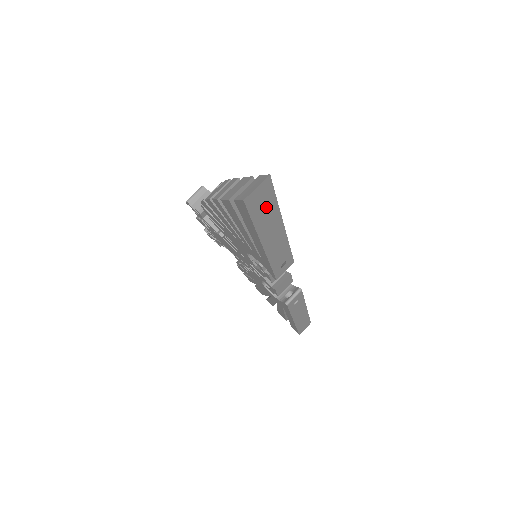
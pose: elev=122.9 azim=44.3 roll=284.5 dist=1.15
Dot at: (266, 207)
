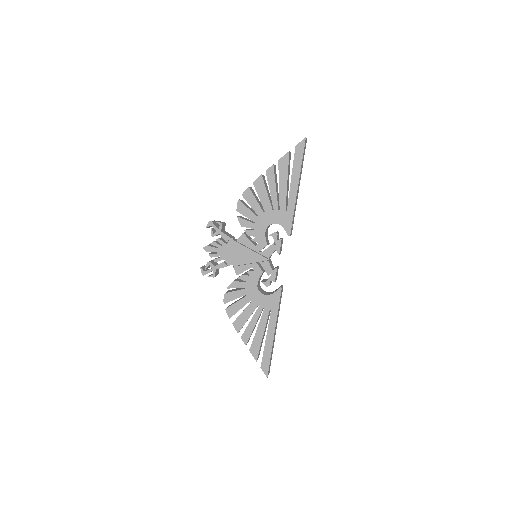
Dot at: (303, 157)
